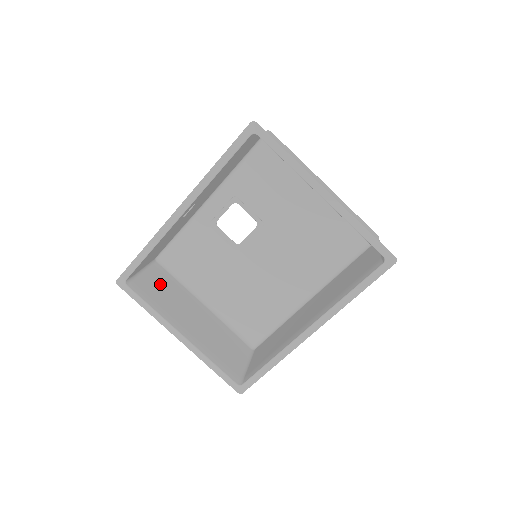
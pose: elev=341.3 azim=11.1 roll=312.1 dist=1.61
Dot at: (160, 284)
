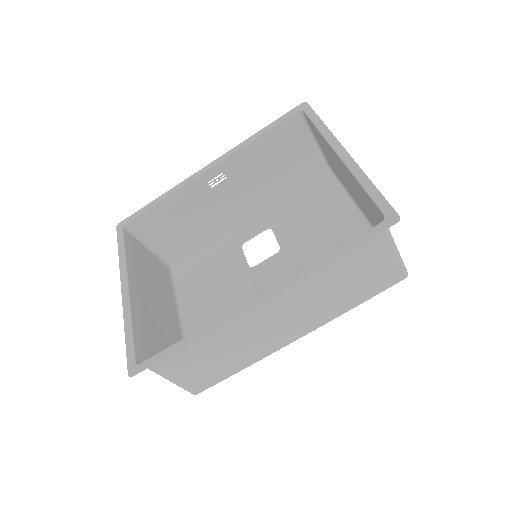
Dot at: (153, 267)
